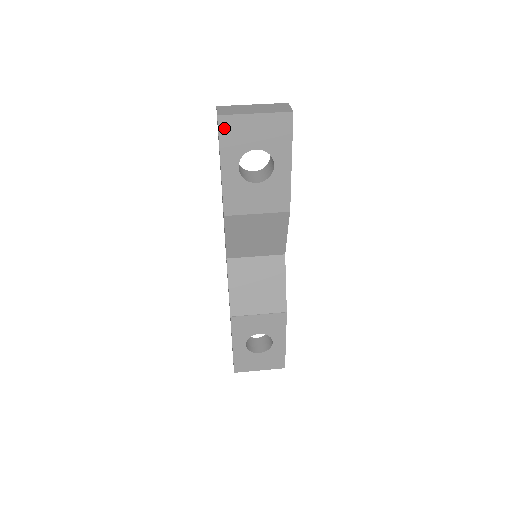
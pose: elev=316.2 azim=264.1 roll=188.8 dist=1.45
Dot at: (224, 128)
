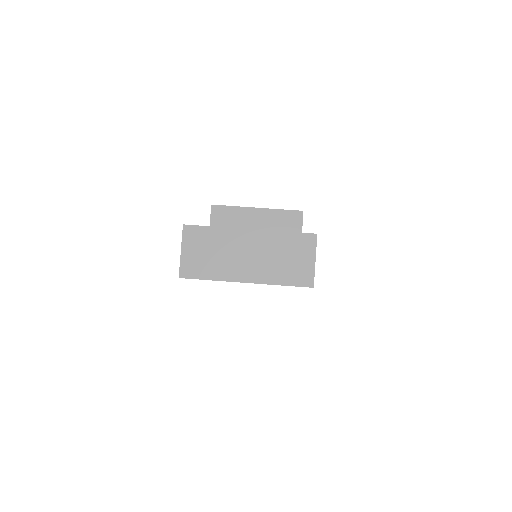
Dot at: occluded
